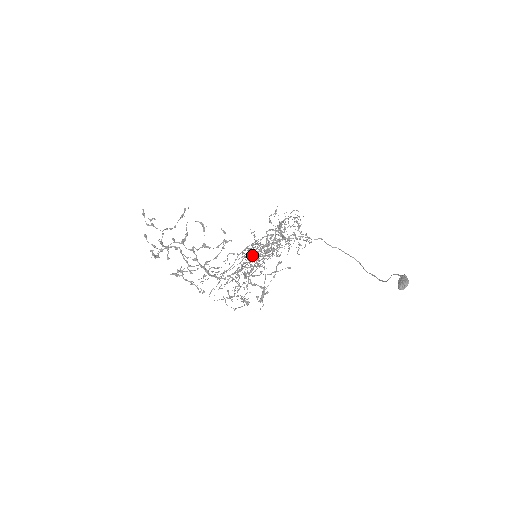
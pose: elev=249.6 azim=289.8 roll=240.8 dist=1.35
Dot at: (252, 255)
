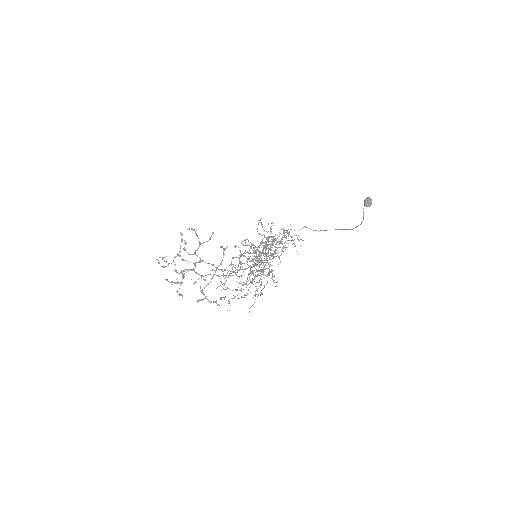
Dot at: occluded
